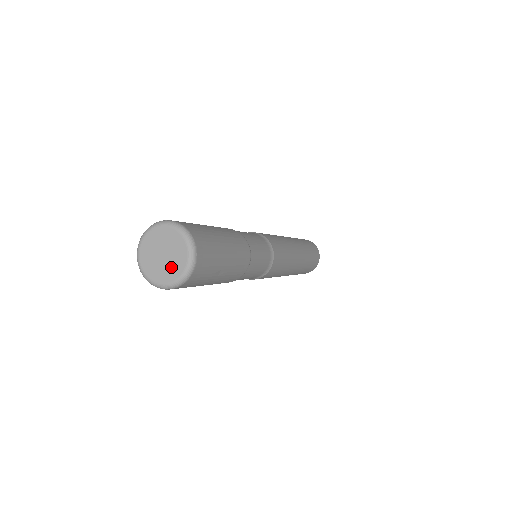
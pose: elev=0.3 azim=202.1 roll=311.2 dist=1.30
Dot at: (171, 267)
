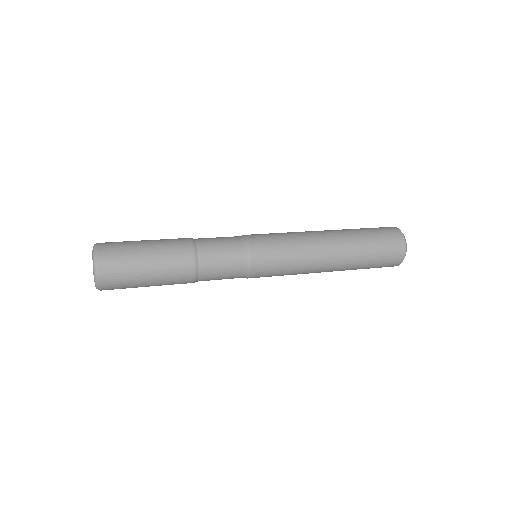
Dot at: occluded
